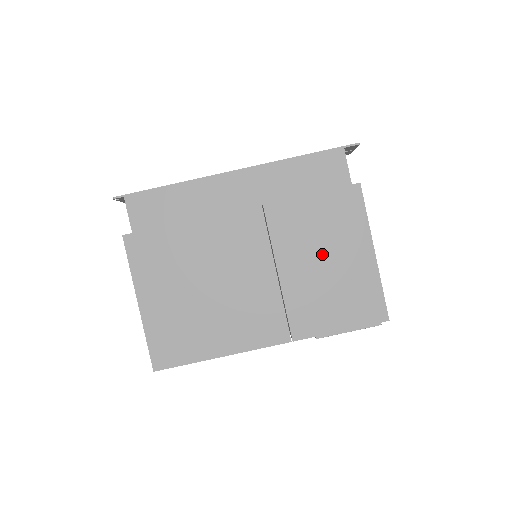
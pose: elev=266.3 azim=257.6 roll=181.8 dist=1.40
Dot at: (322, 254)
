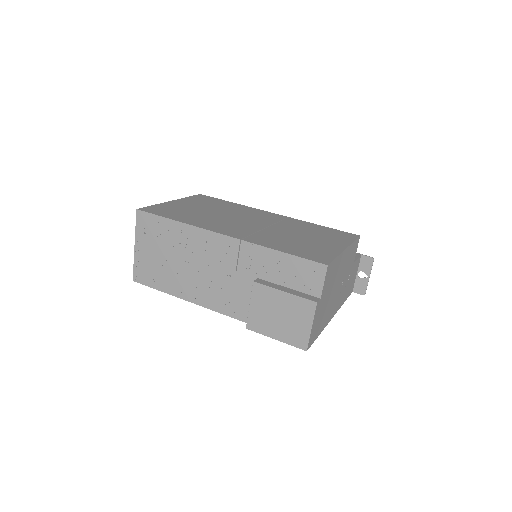
Dot at: (306, 235)
